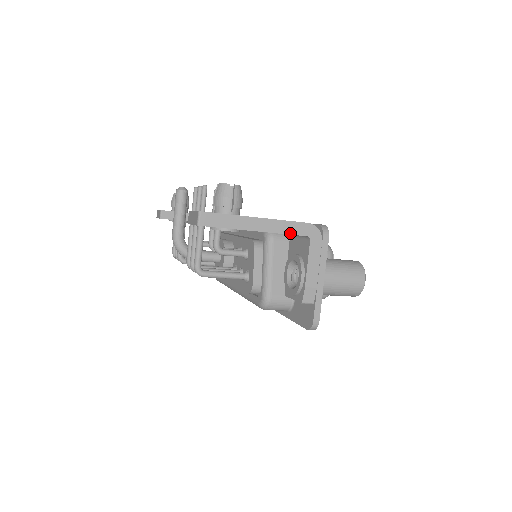
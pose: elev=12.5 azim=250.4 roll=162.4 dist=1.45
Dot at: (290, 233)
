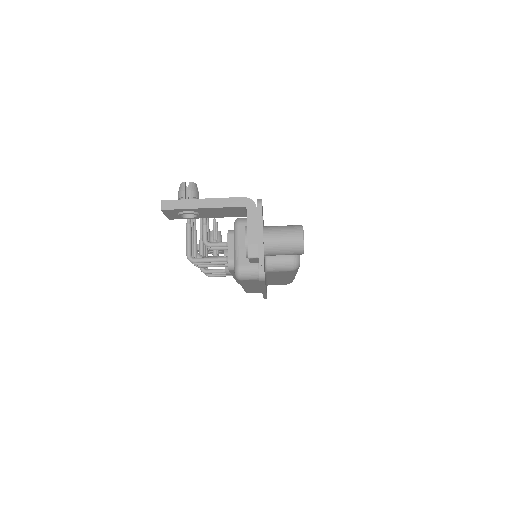
Dot at: (230, 206)
